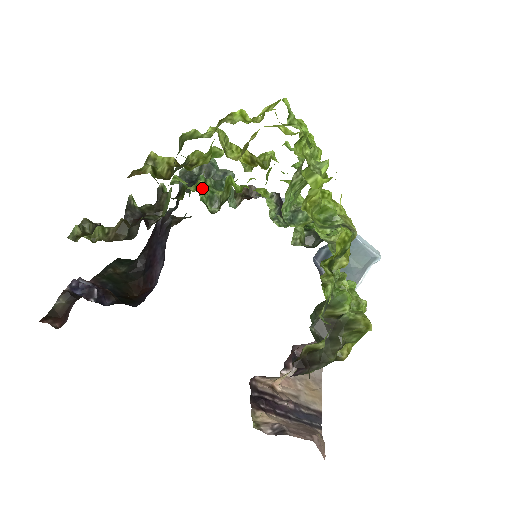
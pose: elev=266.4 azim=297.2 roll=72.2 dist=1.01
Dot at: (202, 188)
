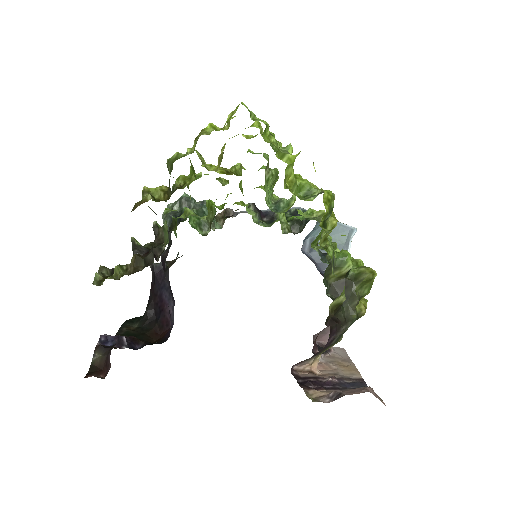
Dot at: (191, 213)
